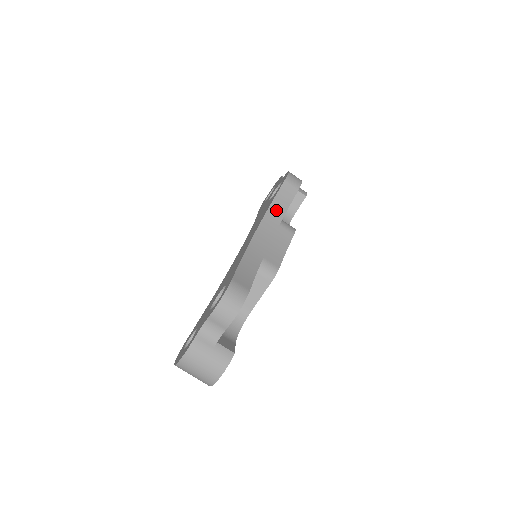
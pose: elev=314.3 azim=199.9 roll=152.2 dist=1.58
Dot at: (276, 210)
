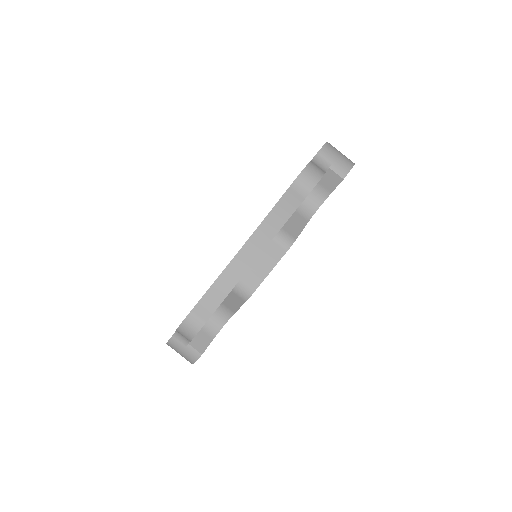
Dot at: (272, 222)
